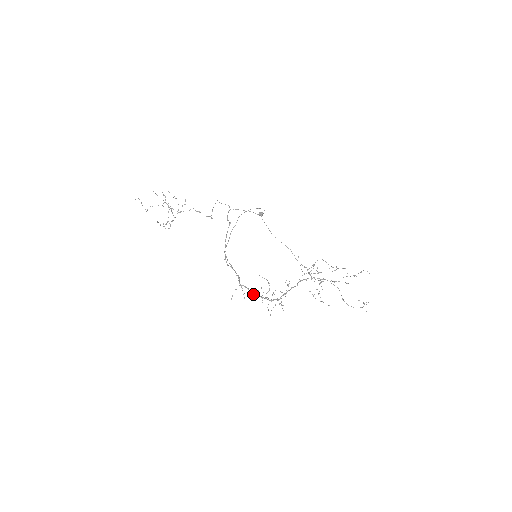
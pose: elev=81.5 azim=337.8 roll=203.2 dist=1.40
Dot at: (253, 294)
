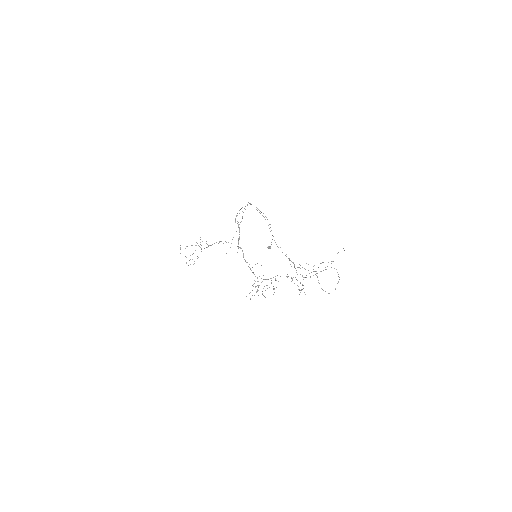
Dot at: (245, 260)
